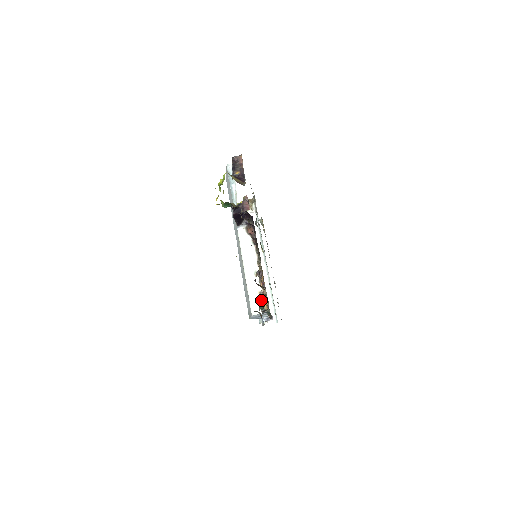
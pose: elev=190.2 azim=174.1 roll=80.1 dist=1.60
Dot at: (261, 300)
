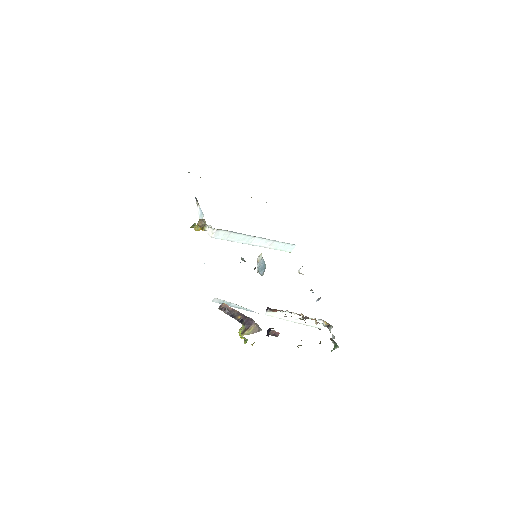
Dot at: (319, 321)
